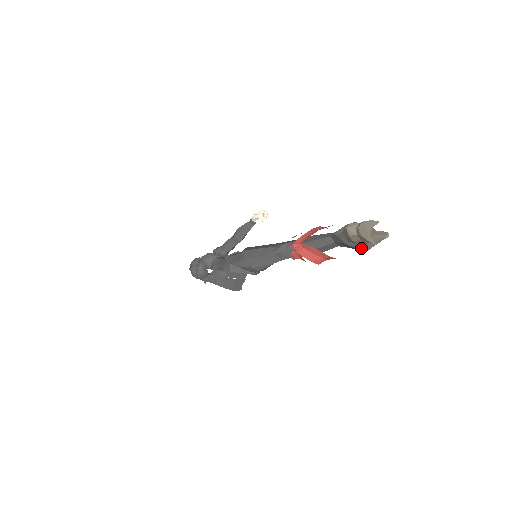
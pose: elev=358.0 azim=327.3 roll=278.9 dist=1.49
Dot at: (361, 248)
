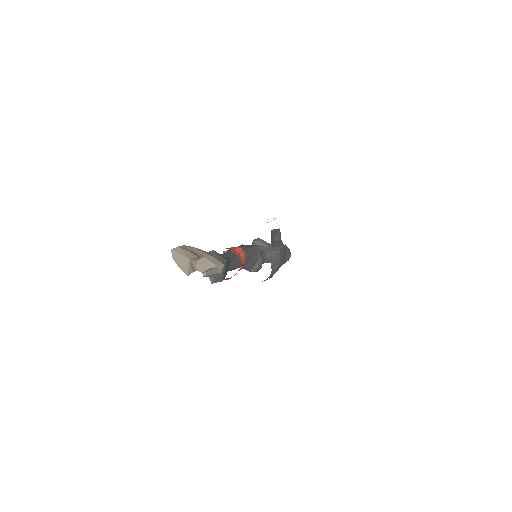
Dot at: (214, 278)
